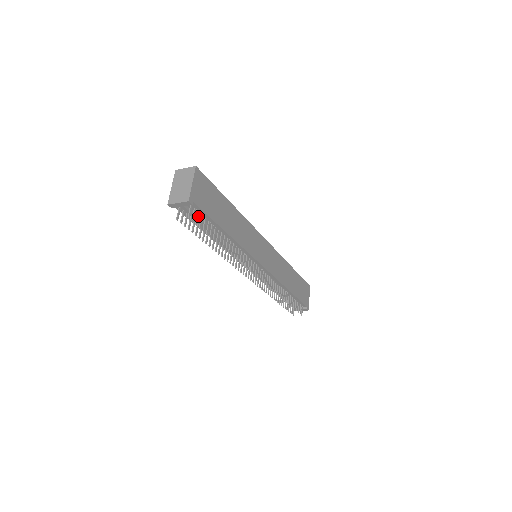
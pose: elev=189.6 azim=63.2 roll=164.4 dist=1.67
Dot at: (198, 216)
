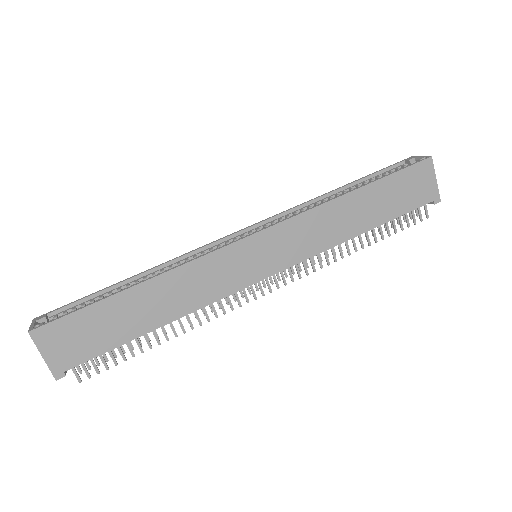
Dot at: (93, 362)
